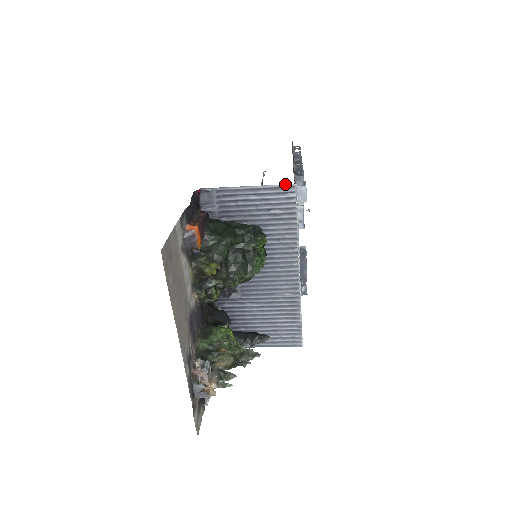
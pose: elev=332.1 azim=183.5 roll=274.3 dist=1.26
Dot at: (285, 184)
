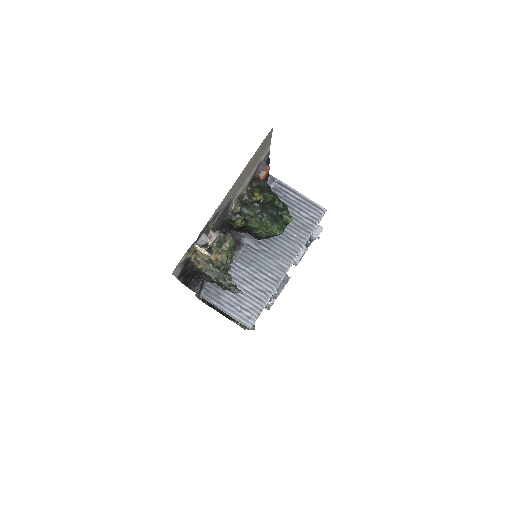
Dot at: occluded
